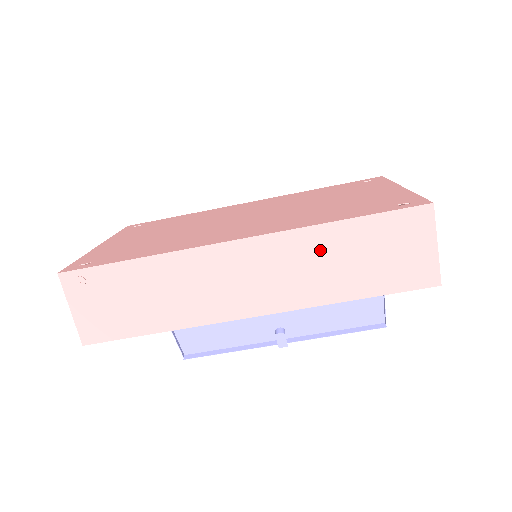
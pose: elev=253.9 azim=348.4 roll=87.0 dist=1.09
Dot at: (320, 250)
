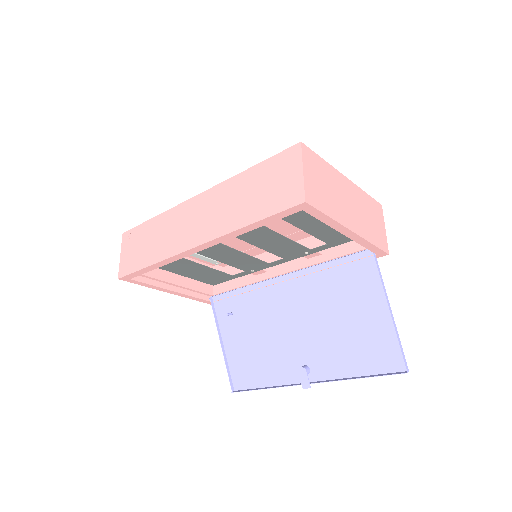
Dot at: (235, 192)
